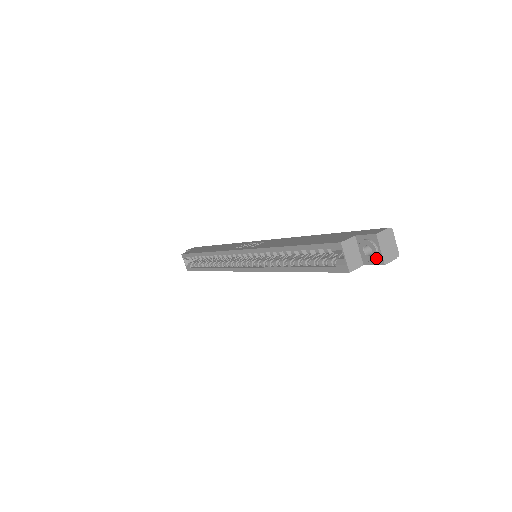
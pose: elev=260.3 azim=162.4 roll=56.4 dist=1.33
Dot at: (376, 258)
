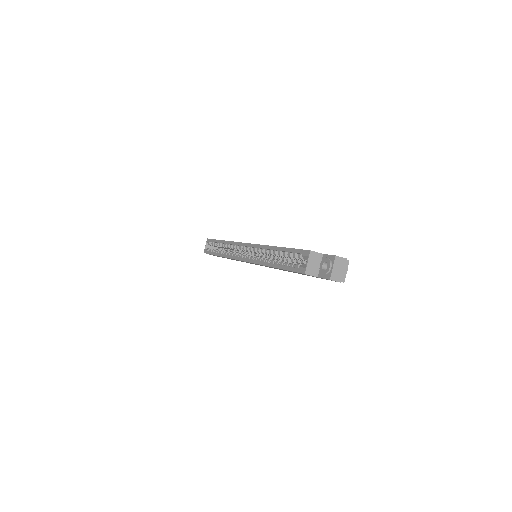
Dot at: (327, 273)
